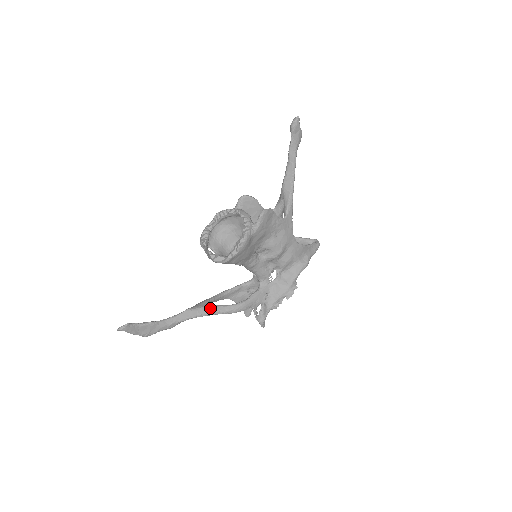
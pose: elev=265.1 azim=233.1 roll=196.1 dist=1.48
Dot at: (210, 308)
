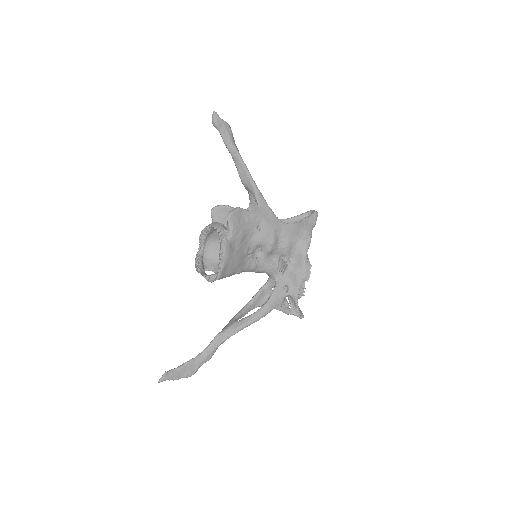
Dot at: (237, 324)
